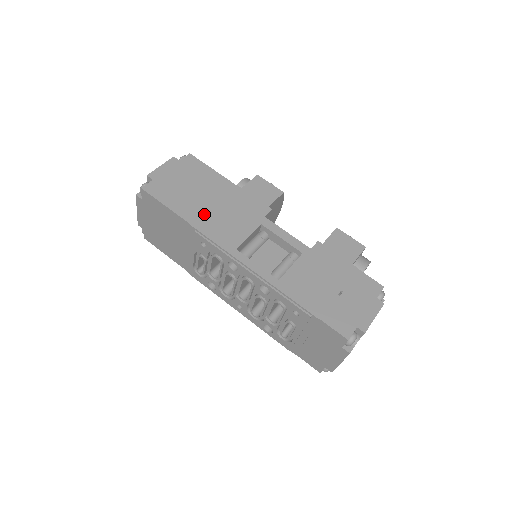
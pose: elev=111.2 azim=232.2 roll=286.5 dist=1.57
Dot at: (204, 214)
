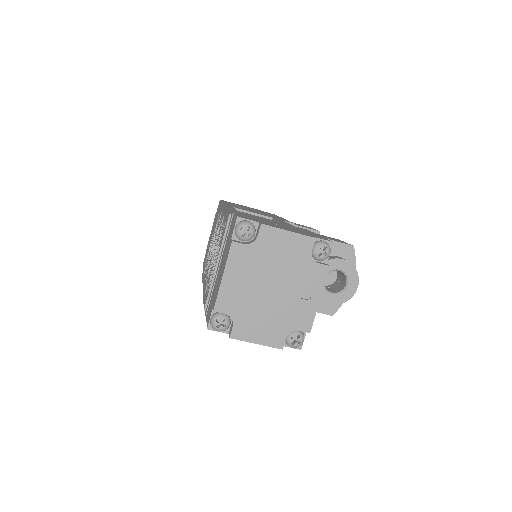
Dot at: occluded
